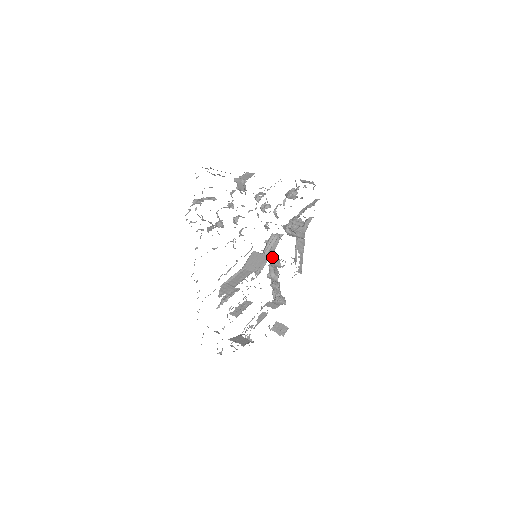
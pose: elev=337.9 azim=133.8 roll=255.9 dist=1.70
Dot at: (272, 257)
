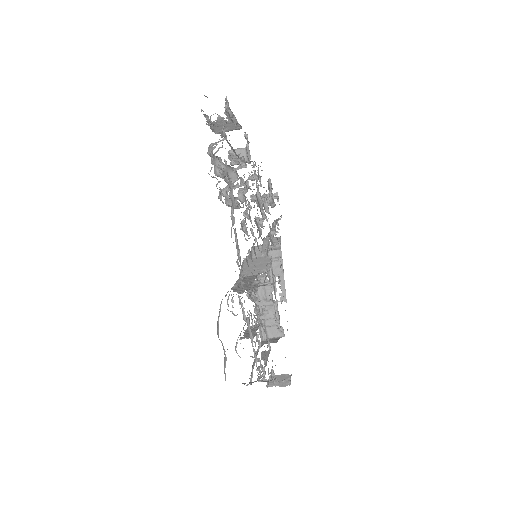
Dot at: occluded
